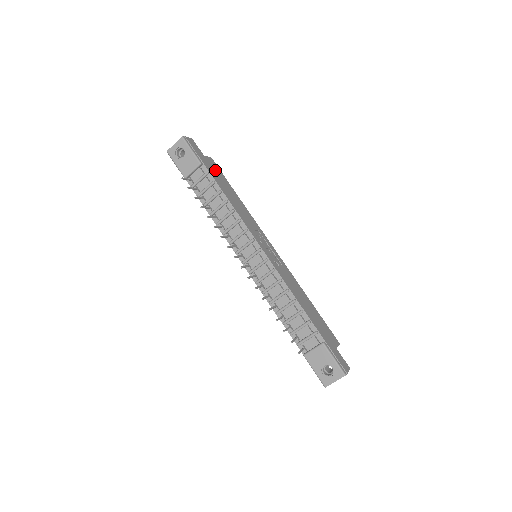
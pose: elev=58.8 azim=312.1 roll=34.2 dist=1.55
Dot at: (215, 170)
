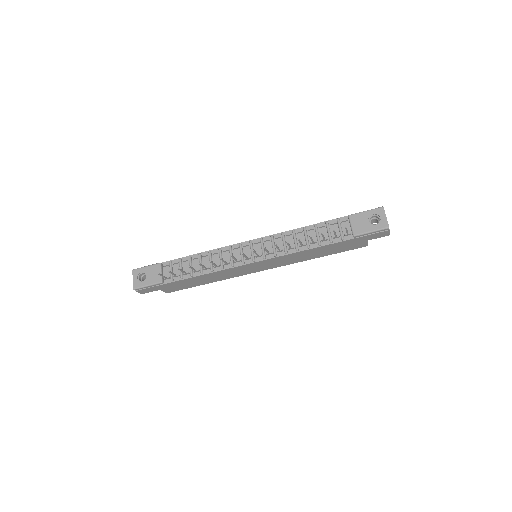
Dot at: occluded
